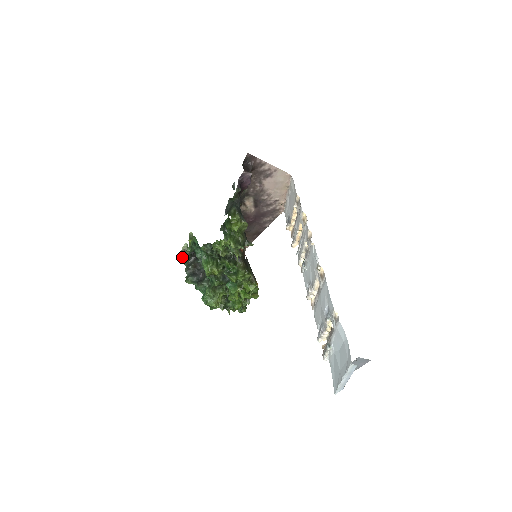
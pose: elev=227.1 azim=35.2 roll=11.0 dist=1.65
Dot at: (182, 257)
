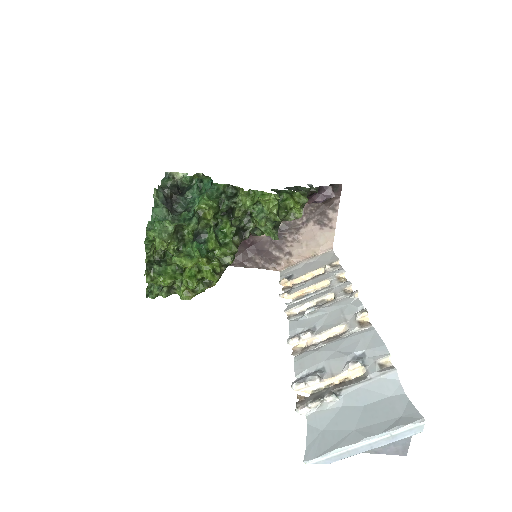
Dot at: (166, 177)
